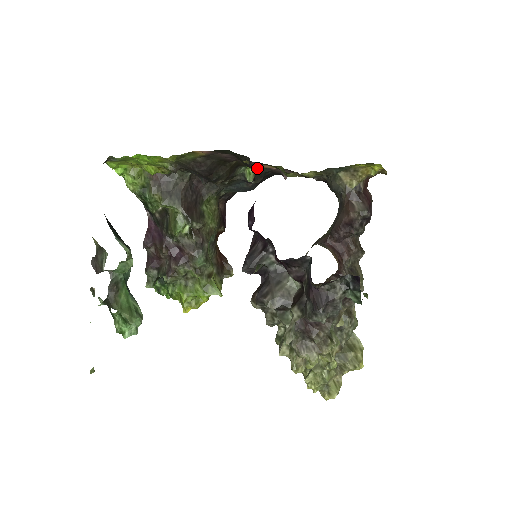
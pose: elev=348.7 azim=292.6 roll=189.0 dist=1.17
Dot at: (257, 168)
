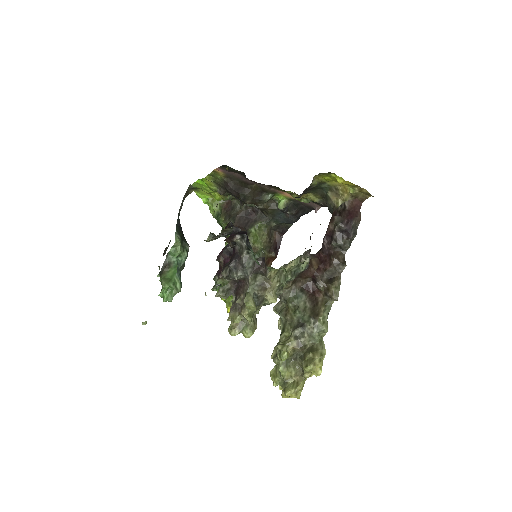
Dot at: (288, 199)
